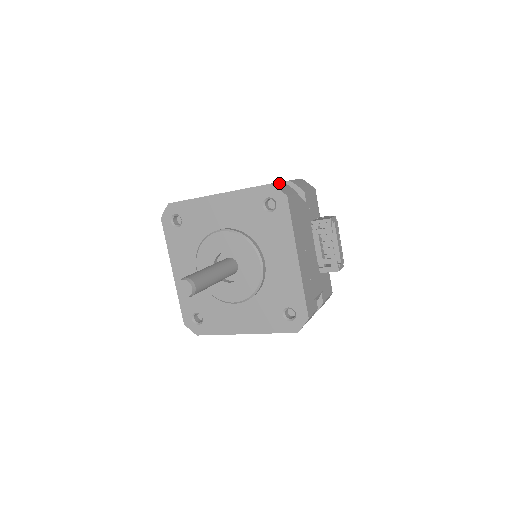
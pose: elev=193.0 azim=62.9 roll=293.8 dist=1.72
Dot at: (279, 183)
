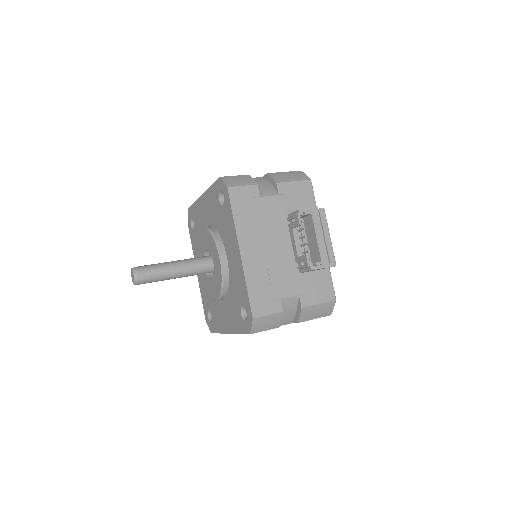
Dot at: (237, 176)
